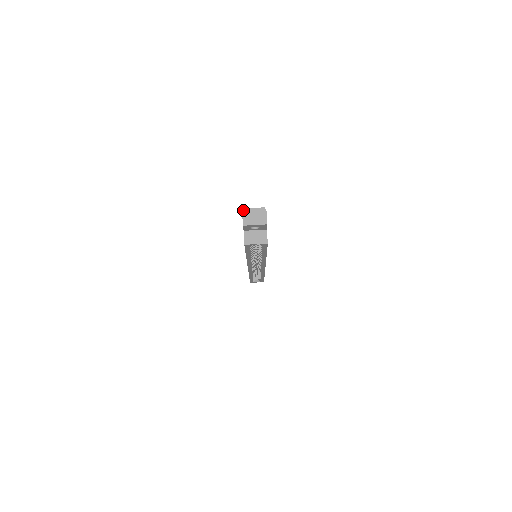
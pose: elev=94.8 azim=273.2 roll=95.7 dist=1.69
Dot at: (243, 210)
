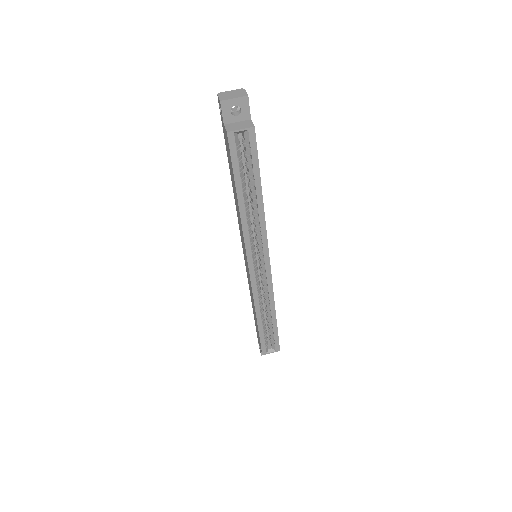
Dot at: (218, 94)
